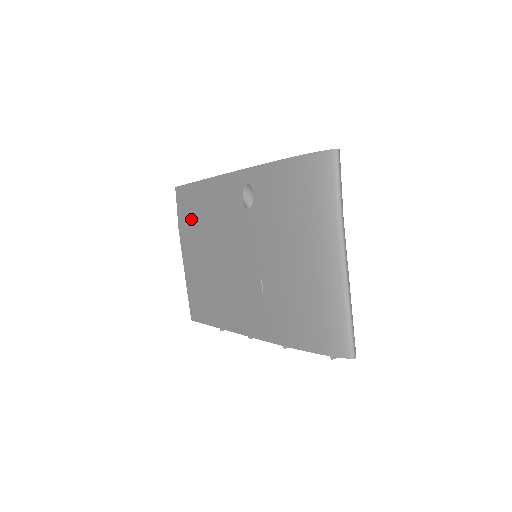
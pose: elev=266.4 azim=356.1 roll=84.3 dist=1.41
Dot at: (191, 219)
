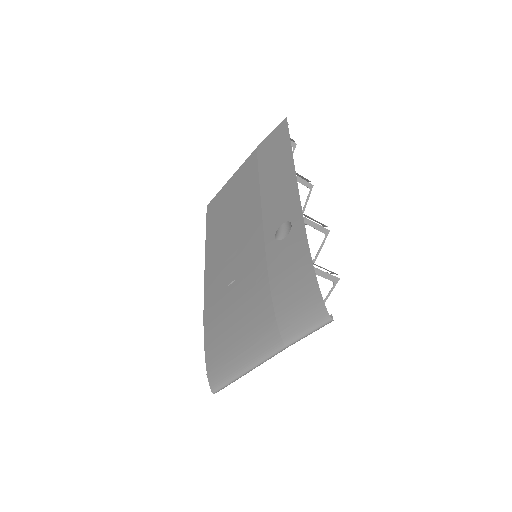
Dot at: (264, 160)
